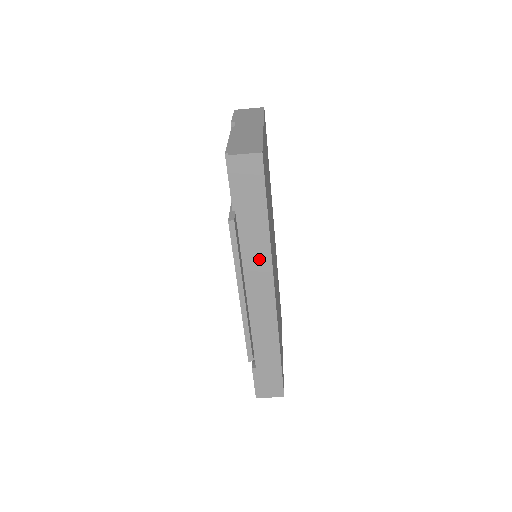
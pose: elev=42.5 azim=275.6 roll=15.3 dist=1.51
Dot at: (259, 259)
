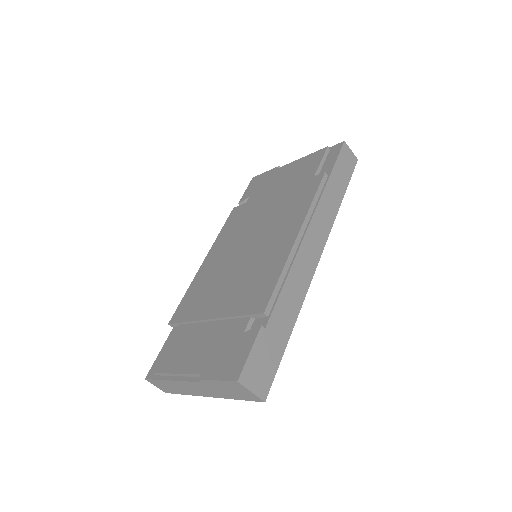
Dot at: (326, 217)
